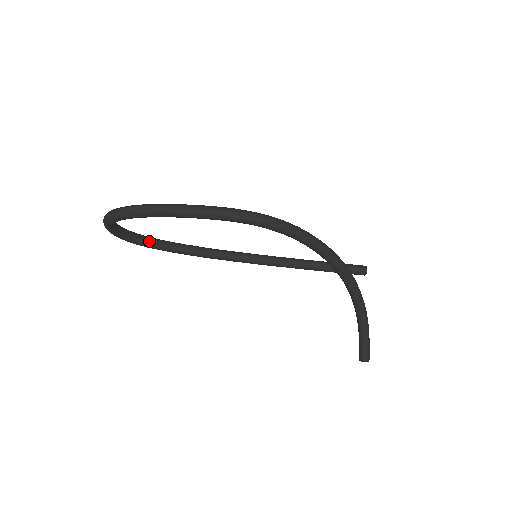
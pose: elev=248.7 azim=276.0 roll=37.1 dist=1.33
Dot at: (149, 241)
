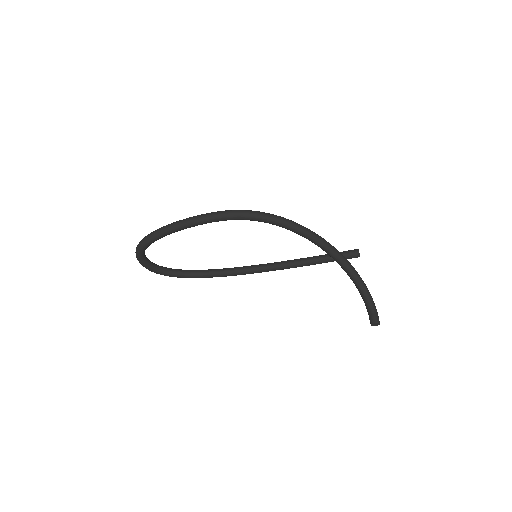
Dot at: (177, 271)
